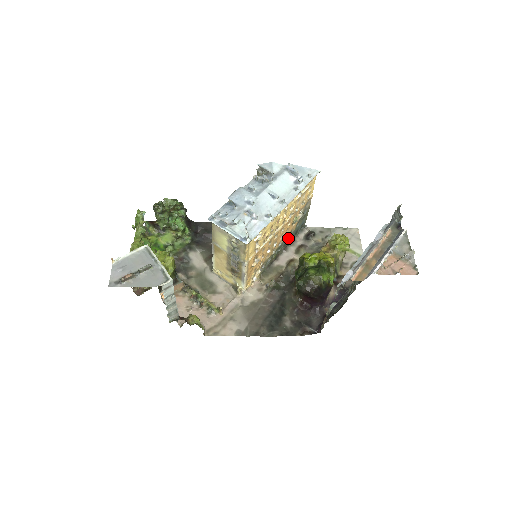
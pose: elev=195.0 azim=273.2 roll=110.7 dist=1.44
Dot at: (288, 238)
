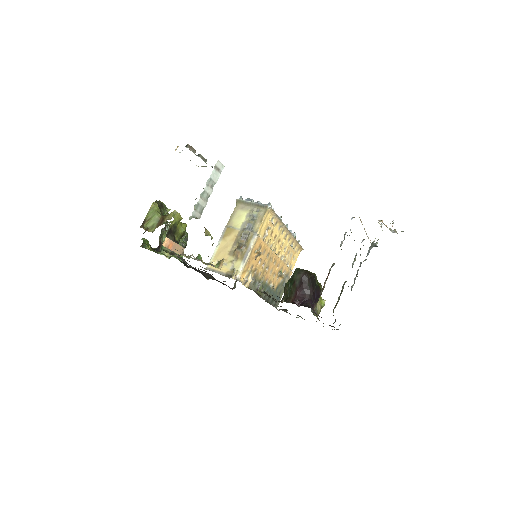
Dot at: (270, 290)
